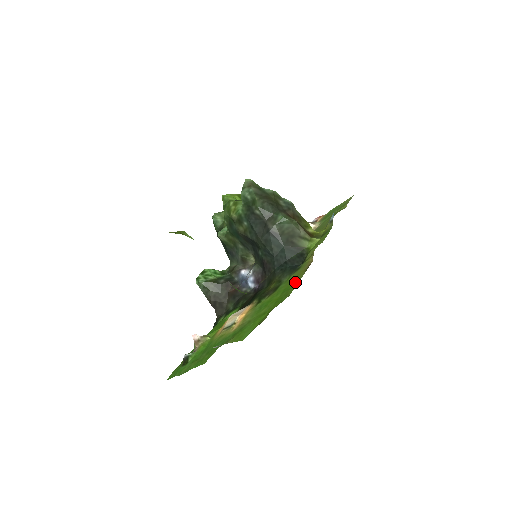
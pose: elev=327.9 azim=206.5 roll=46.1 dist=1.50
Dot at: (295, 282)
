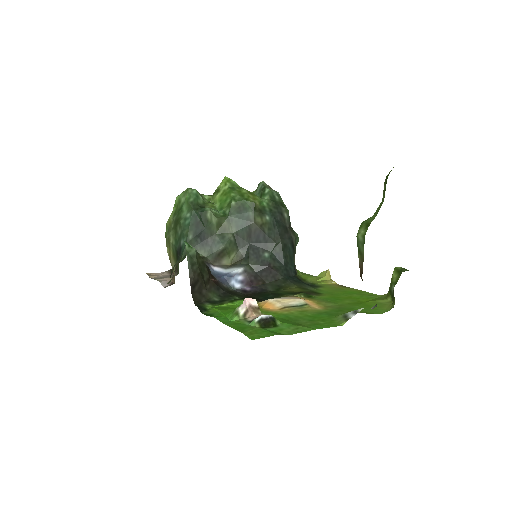
Dot at: (355, 291)
